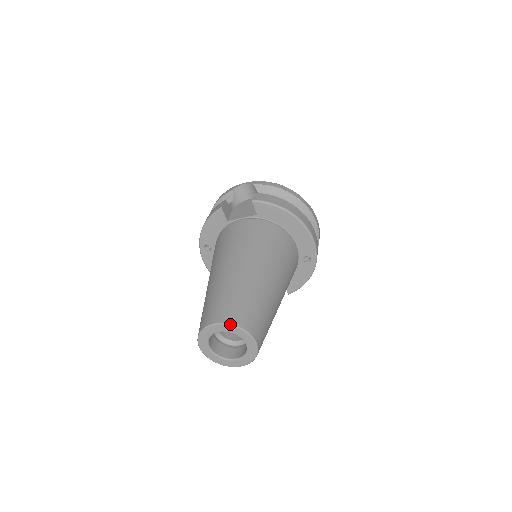
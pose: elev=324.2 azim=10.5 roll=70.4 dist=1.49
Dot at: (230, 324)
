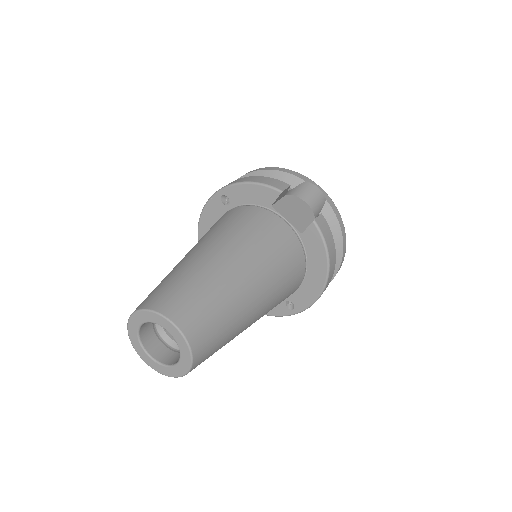
Dot at: (186, 339)
